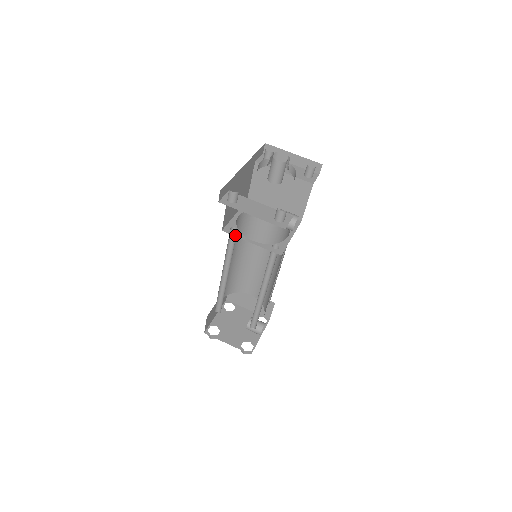
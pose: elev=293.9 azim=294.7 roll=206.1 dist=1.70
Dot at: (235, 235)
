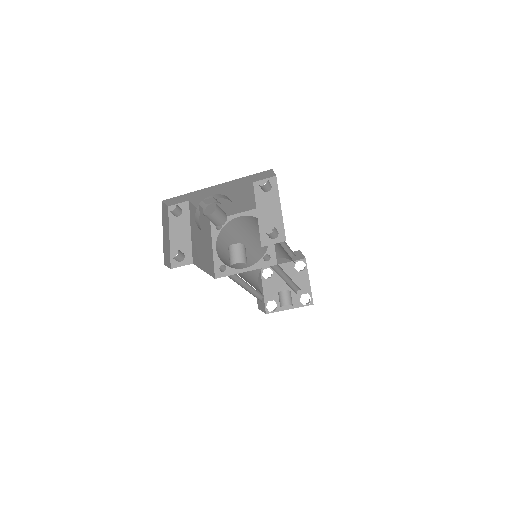
Dot at: (212, 232)
